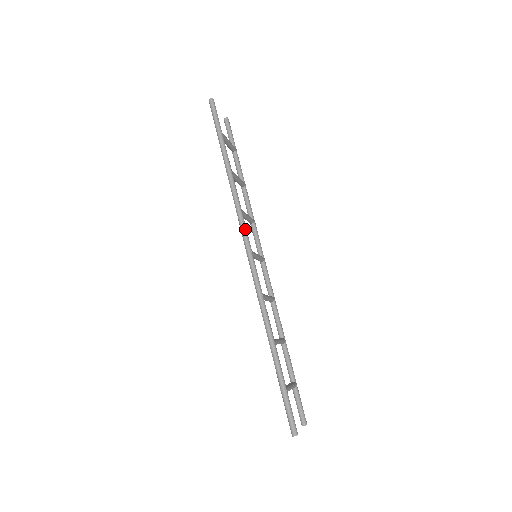
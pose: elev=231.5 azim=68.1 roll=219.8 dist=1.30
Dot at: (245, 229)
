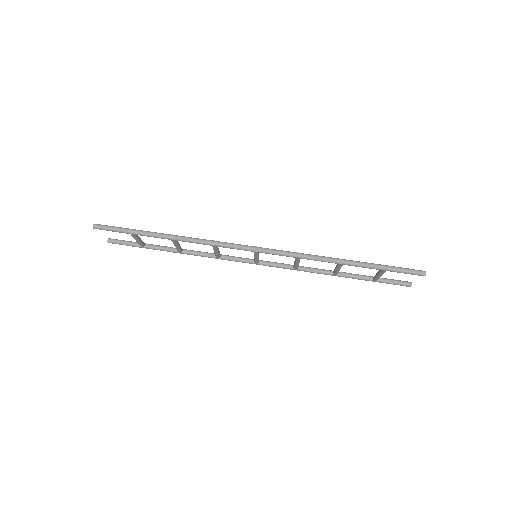
Dot at: (233, 244)
